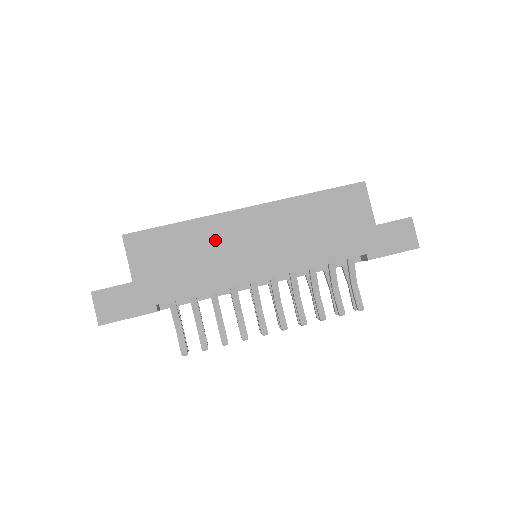
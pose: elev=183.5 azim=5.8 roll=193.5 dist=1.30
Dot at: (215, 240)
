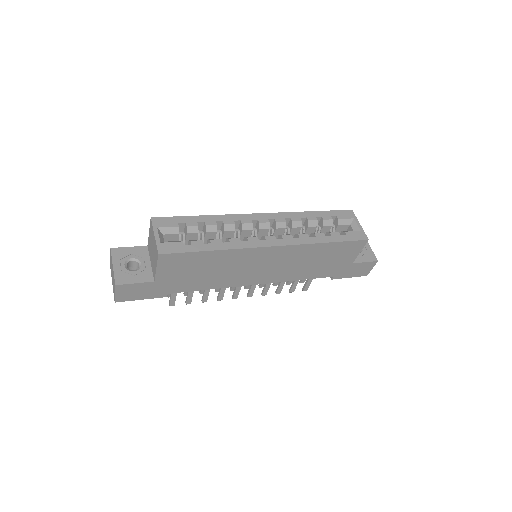
Dot at: (235, 263)
